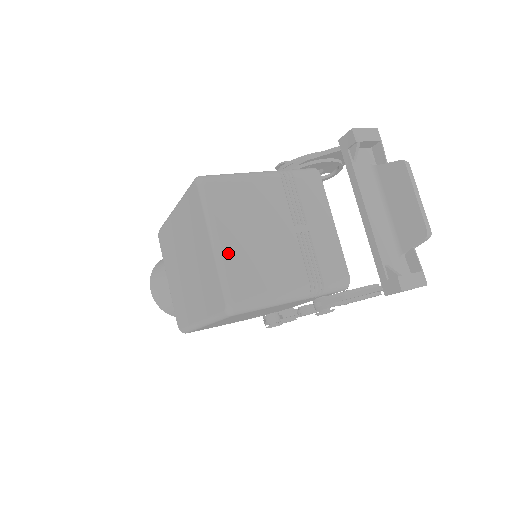
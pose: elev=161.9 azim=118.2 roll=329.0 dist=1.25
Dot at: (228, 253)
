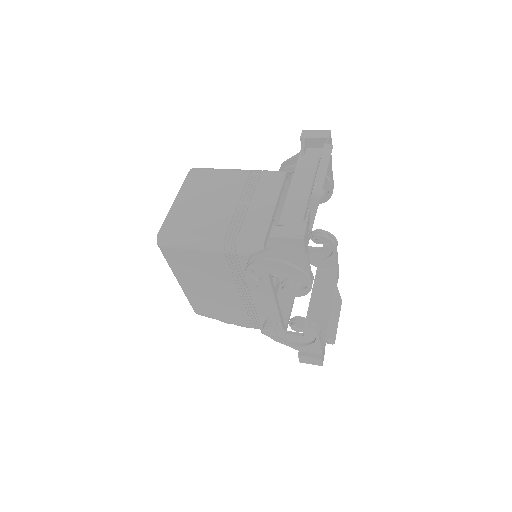
Dot at: (177, 207)
